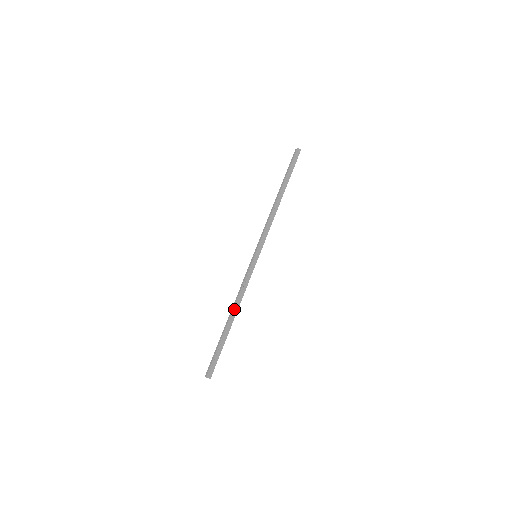
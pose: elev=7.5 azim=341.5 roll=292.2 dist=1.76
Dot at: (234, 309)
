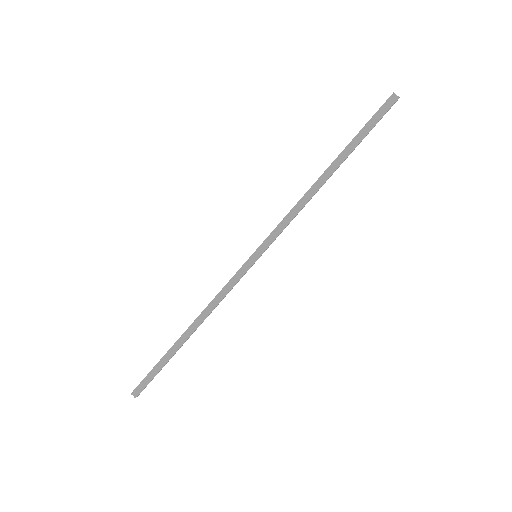
Dot at: (195, 321)
